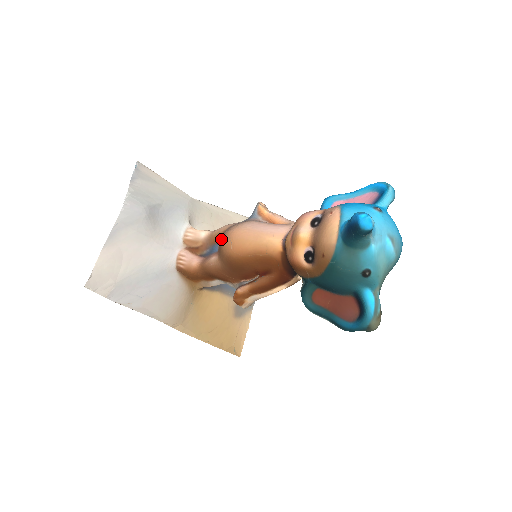
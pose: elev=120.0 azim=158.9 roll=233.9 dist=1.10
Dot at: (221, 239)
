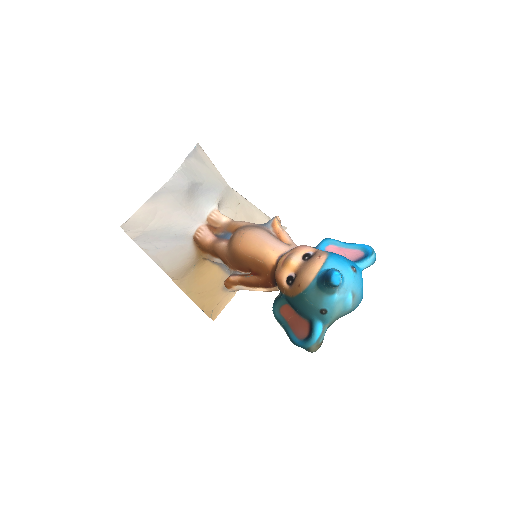
Dot at: (235, 233)
